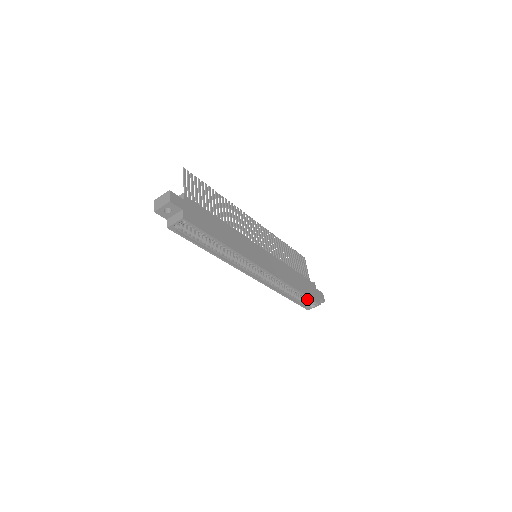
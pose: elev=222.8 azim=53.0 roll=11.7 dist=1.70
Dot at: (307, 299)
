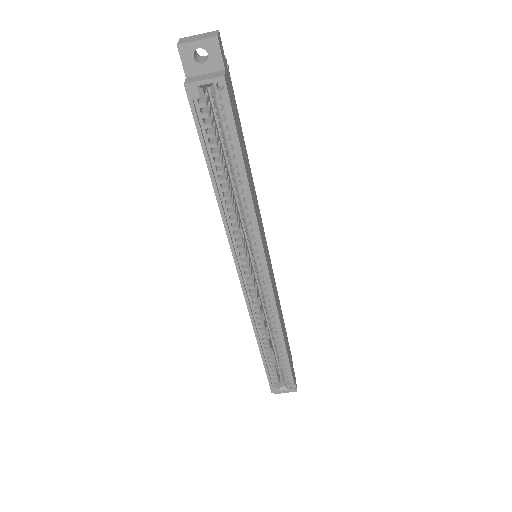
Dot at: (283, 371)
